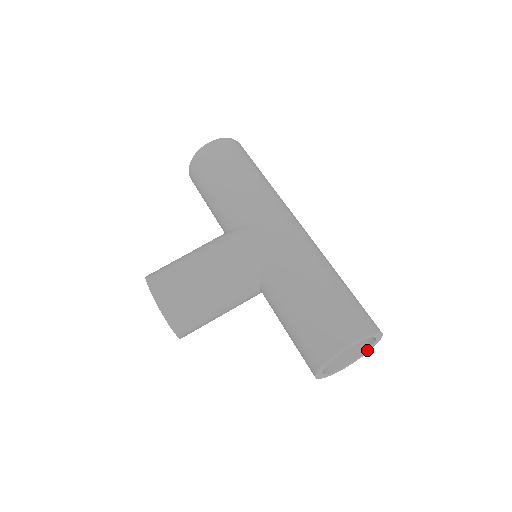
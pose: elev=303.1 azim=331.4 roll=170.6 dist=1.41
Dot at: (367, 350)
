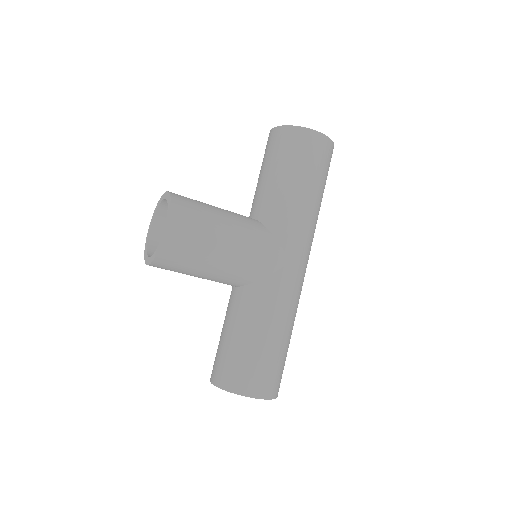
Dot at: occluded
